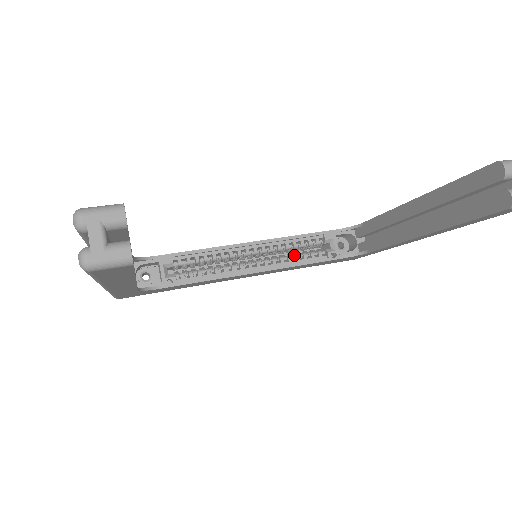
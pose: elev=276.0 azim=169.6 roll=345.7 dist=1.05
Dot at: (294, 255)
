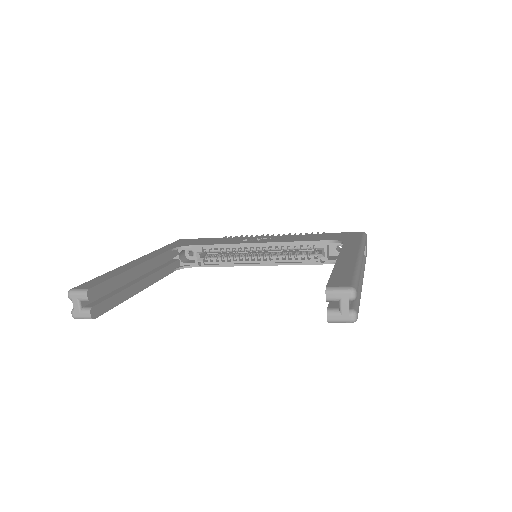
Dot at: (292, 255)
